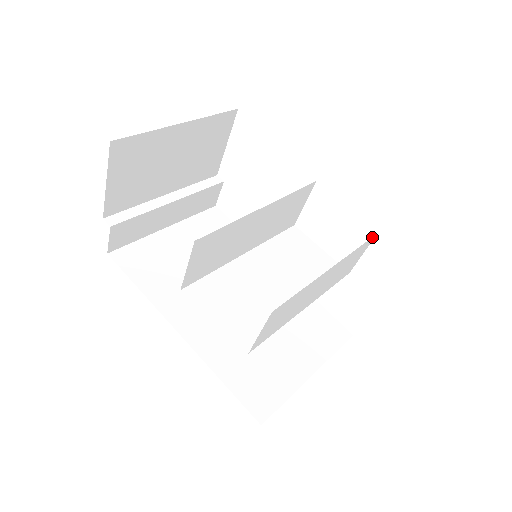
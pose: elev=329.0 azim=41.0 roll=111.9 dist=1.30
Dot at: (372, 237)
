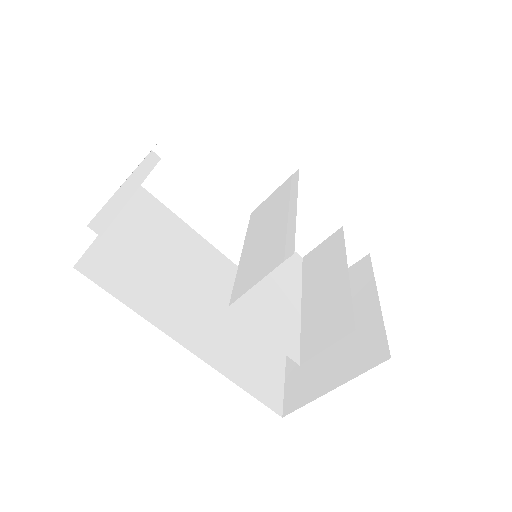
Dot at: (342, 230)
